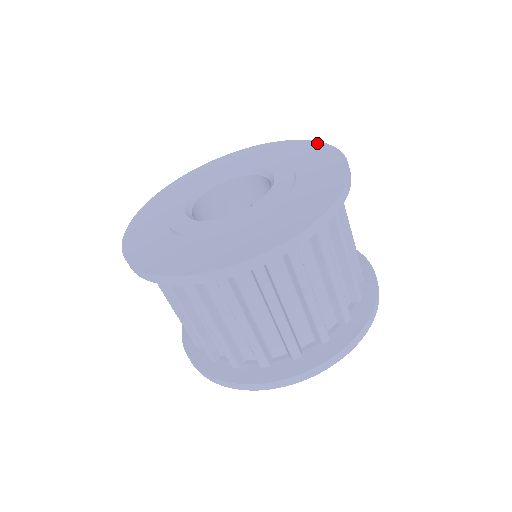
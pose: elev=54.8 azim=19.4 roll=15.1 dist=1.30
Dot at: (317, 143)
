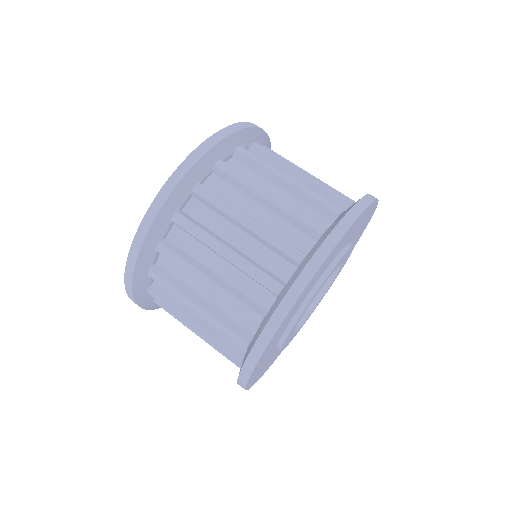
Dot at: occluded
